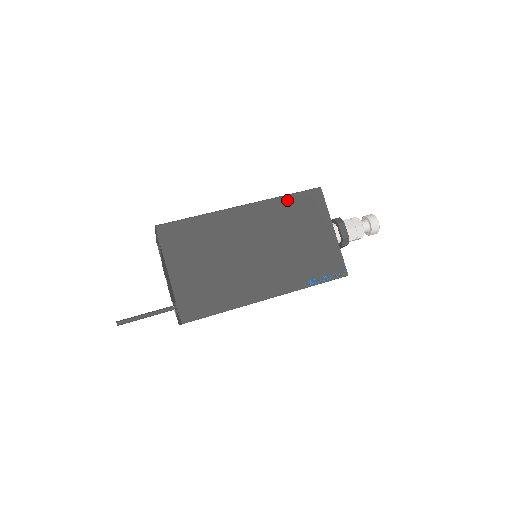
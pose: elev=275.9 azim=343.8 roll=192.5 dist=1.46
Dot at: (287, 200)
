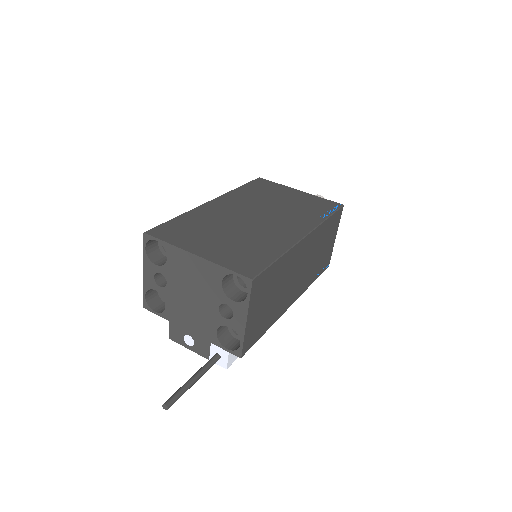
Dot at: (243, 188)
